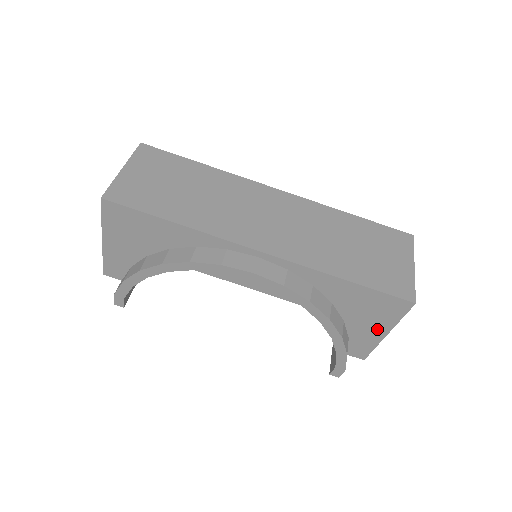
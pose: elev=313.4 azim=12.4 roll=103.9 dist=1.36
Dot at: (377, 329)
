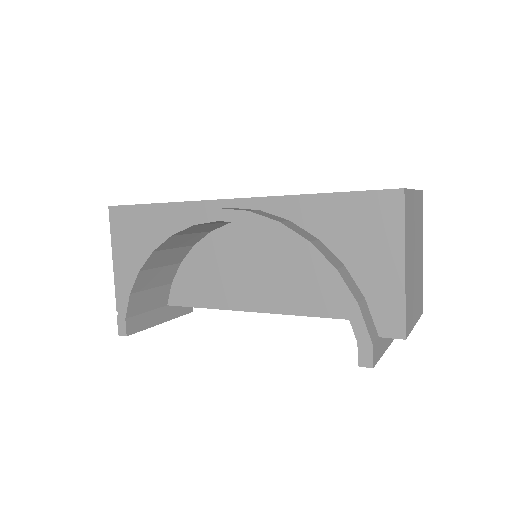
Dot at: (388, 261)
